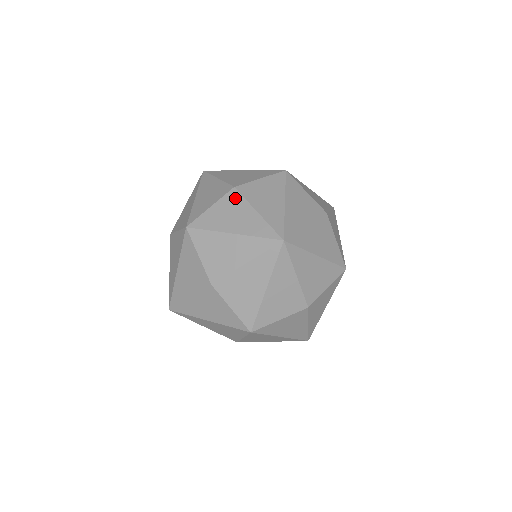
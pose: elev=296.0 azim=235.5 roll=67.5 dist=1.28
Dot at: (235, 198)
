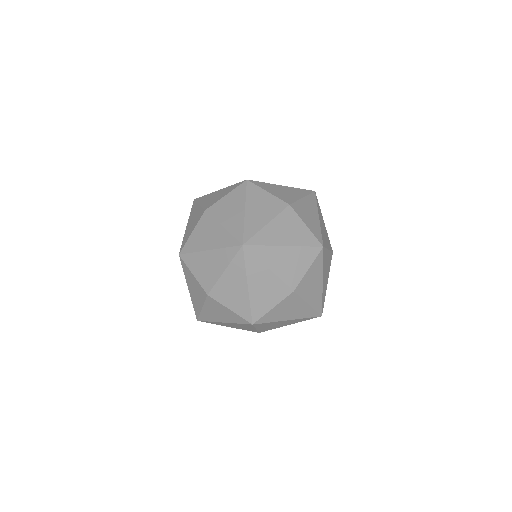
Dot at: (207, 220)
